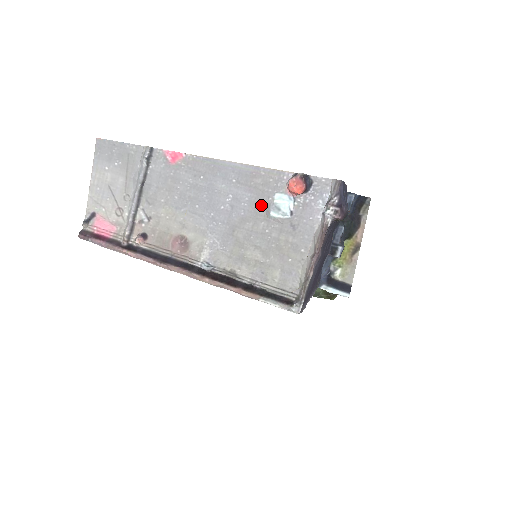
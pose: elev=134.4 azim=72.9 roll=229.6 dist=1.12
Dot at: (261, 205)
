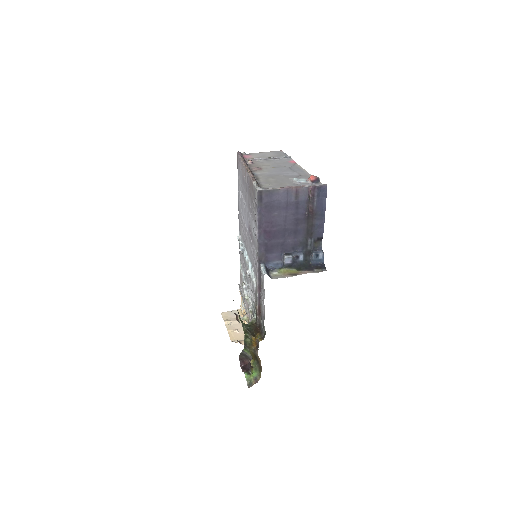
Dot at: (295, 177)
